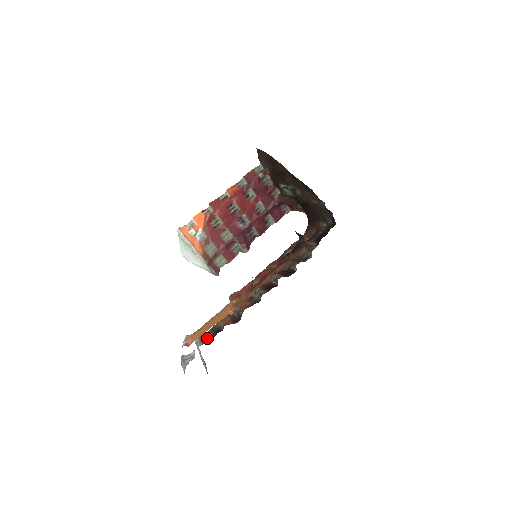
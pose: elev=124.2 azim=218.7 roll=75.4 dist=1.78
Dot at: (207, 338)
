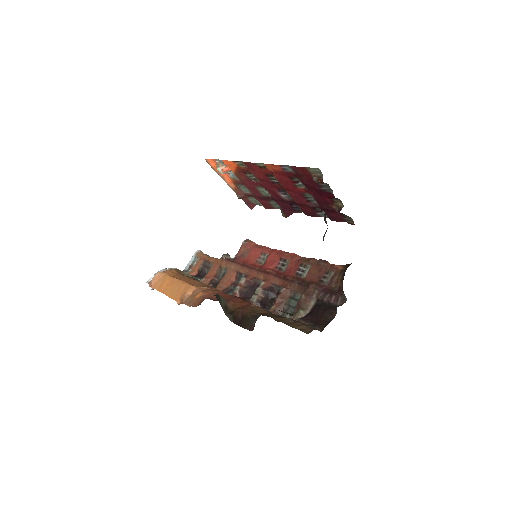
Dot at: (192, 270)
